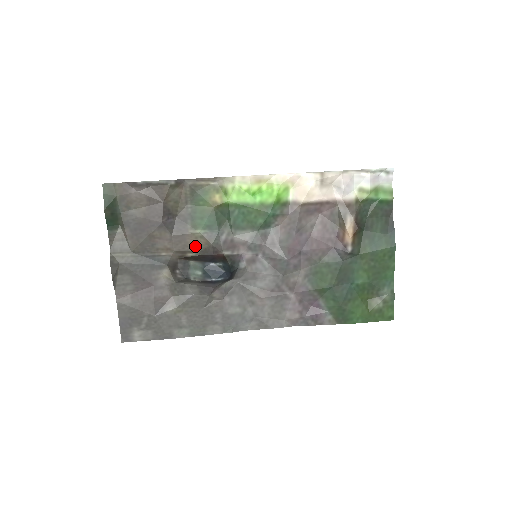
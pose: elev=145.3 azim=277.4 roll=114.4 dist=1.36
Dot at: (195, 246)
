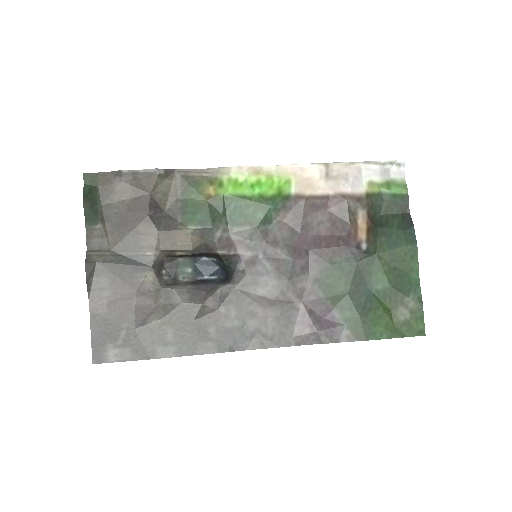
Dot at: (185, 244)
